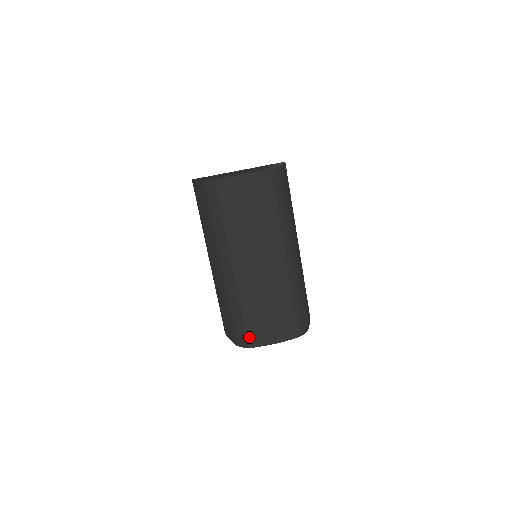
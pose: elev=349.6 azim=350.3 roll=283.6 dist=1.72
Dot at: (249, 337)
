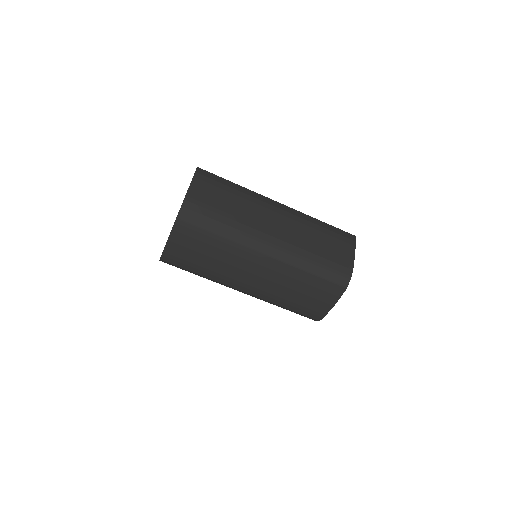
Dot at: (310, 316)
